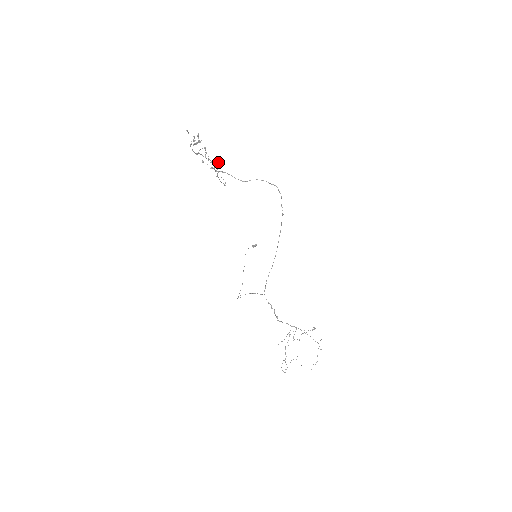
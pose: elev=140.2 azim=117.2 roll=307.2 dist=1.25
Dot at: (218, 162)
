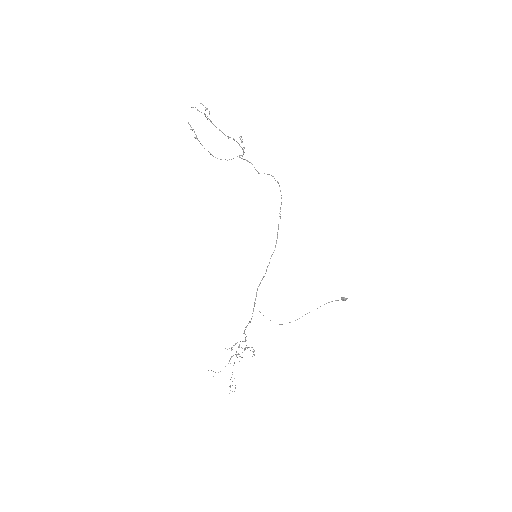
Dot at: occluded
